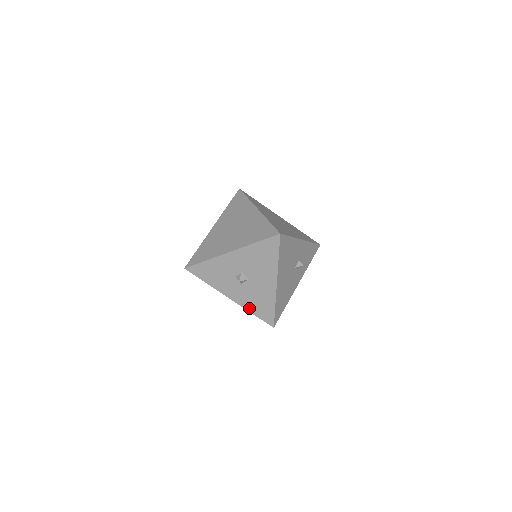
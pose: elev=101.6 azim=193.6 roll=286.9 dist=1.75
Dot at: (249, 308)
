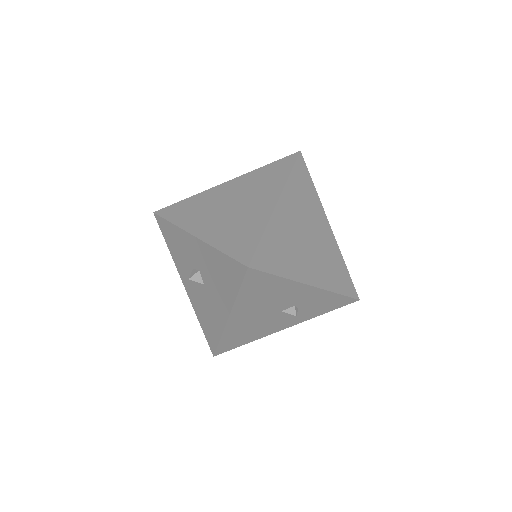
Dot at: (198, 313)
